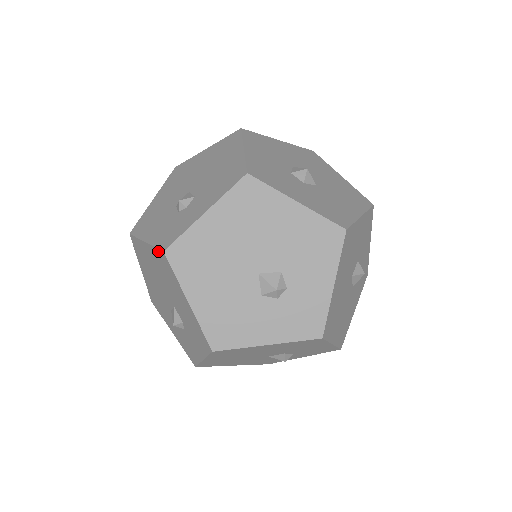
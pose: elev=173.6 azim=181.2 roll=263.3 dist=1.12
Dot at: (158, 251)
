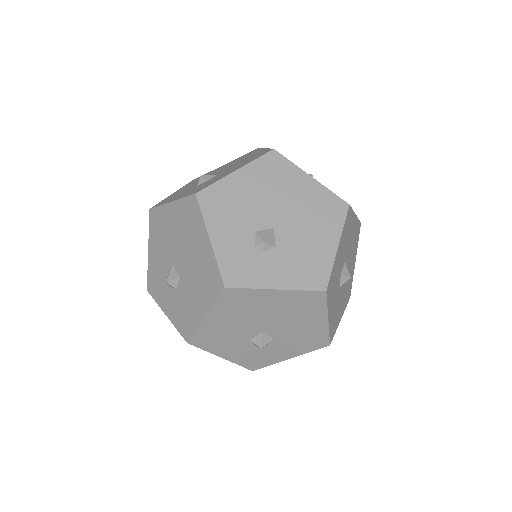
Dot at: (218, 273)
